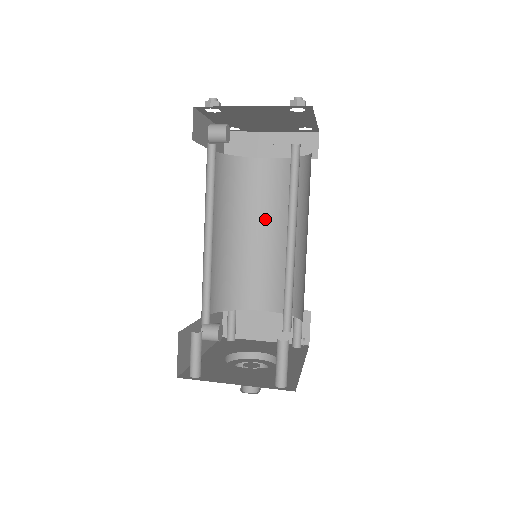
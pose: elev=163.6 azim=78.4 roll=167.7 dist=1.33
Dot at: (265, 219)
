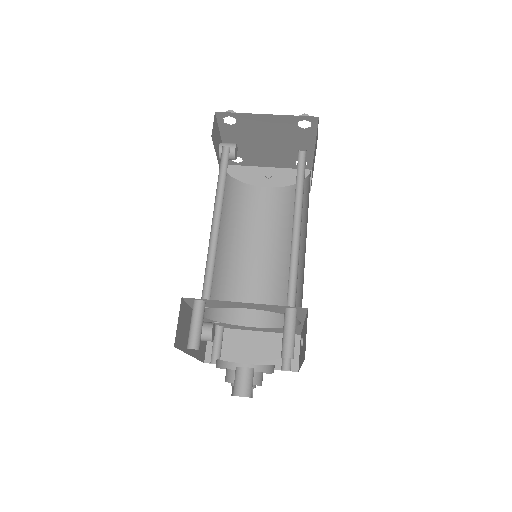
Dot at: (260, 239)
